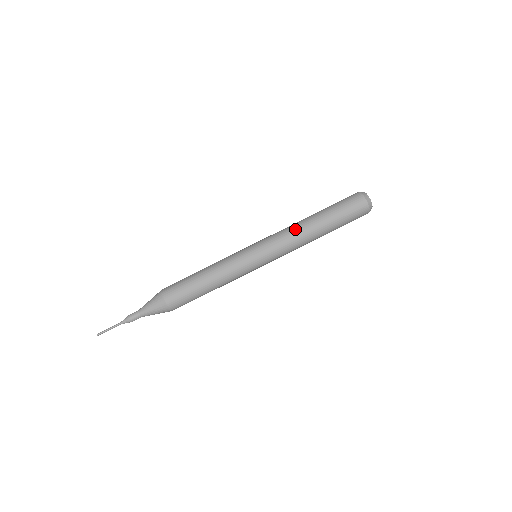
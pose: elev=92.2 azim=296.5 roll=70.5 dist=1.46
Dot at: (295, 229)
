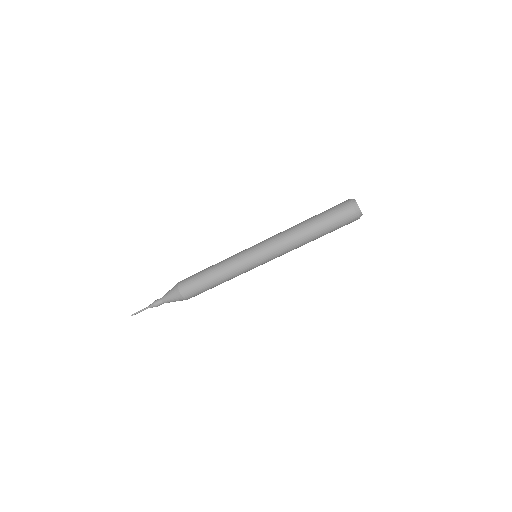
Dot at: (294, 247)
